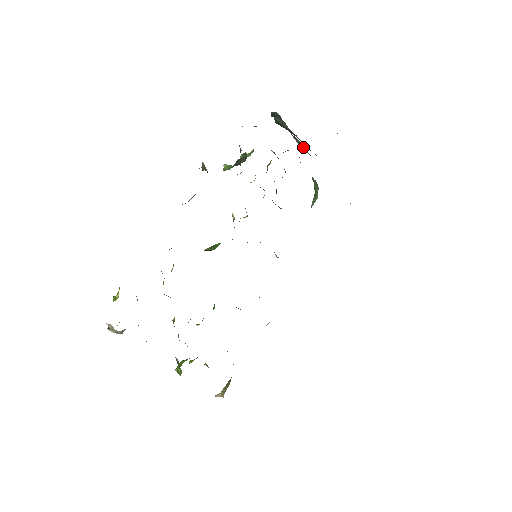
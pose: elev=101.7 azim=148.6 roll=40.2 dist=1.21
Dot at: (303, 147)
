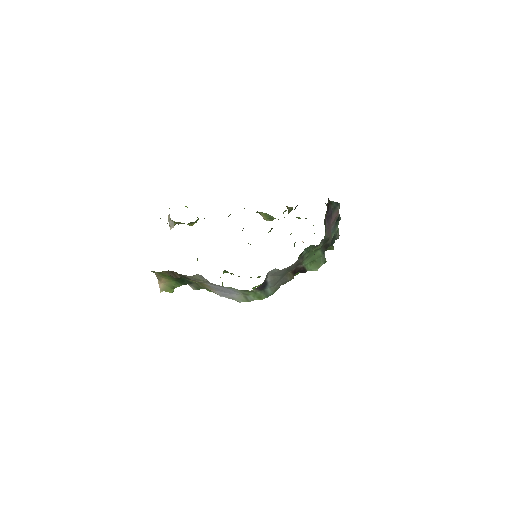
Dot at: (334, 230)
